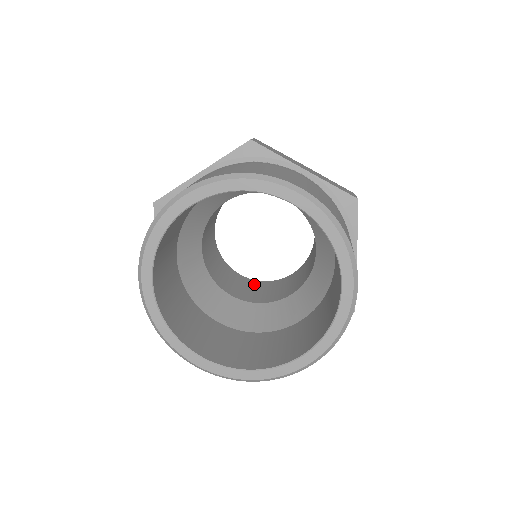
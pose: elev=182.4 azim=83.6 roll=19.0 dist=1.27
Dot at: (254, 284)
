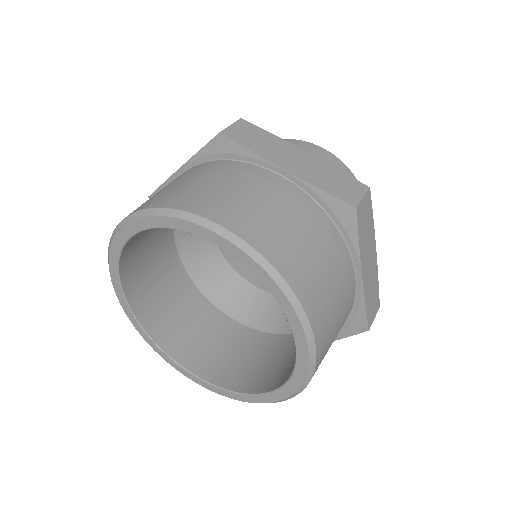
Dot at: occluded
